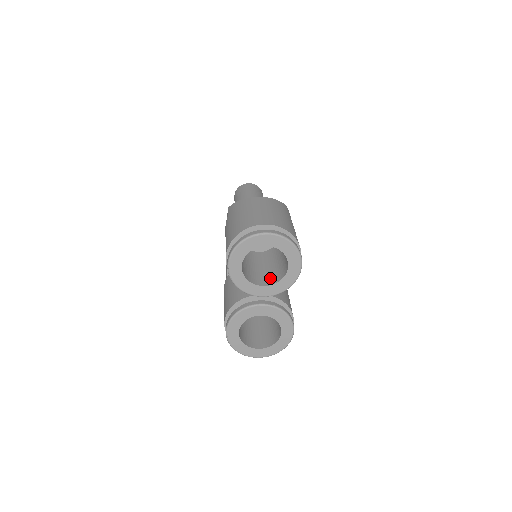
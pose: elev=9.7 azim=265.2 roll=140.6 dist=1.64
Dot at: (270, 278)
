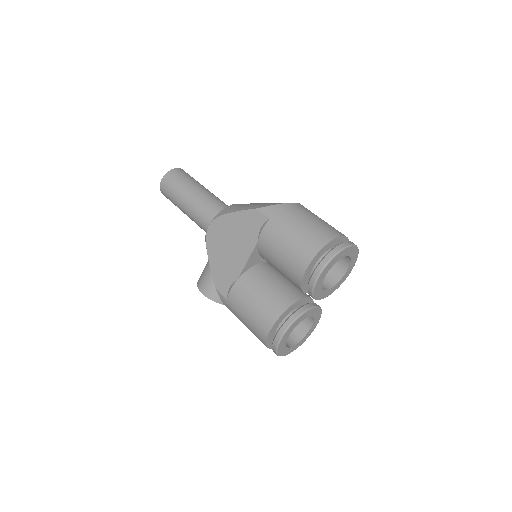
Dot at: occluded
